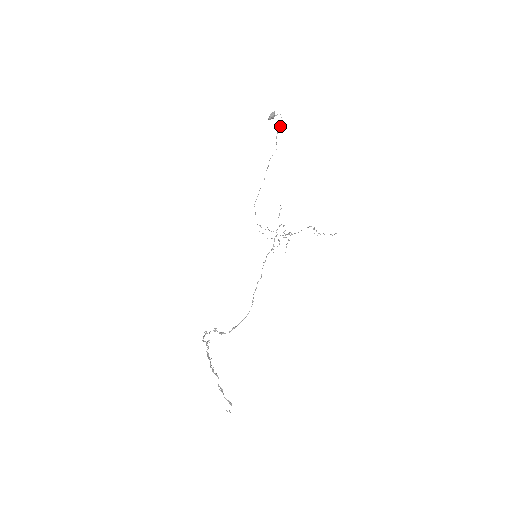
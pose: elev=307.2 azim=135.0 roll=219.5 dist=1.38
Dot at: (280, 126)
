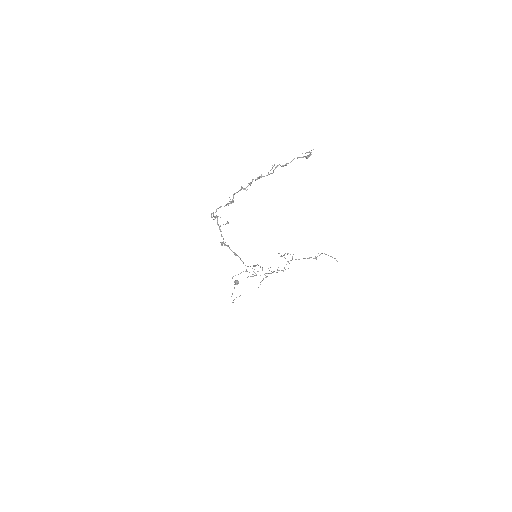
Dot at: occluded
